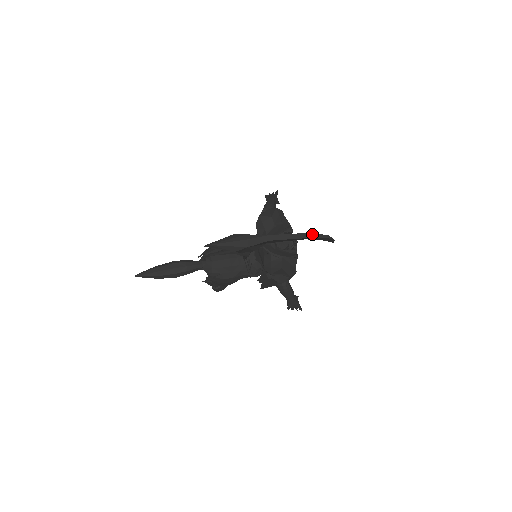
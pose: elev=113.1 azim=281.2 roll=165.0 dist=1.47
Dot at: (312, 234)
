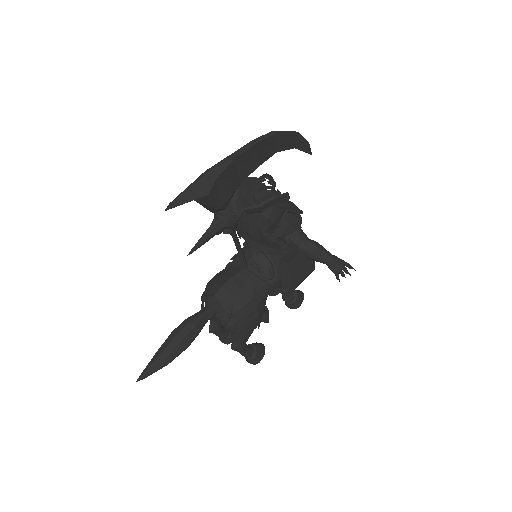
Dot at: (275, 131)
